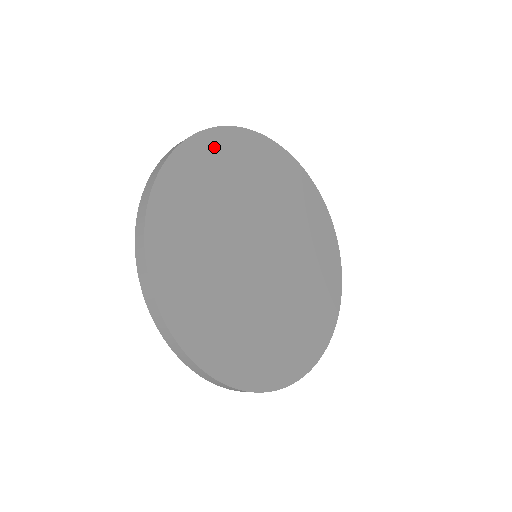
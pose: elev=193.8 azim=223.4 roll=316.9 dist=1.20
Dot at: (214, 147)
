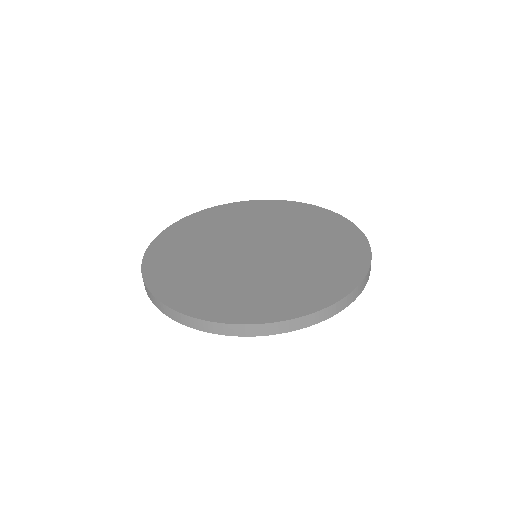
Dot at: (206, 216)
